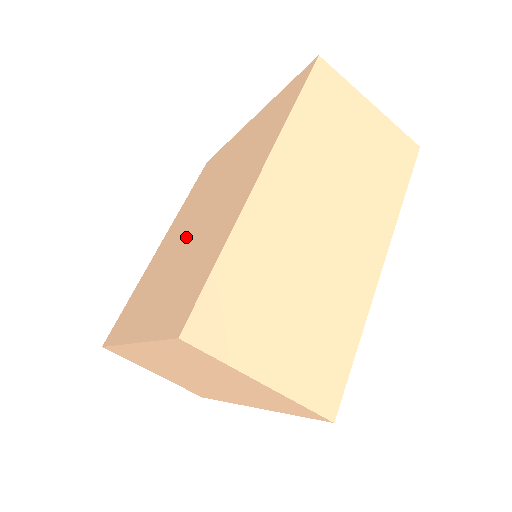
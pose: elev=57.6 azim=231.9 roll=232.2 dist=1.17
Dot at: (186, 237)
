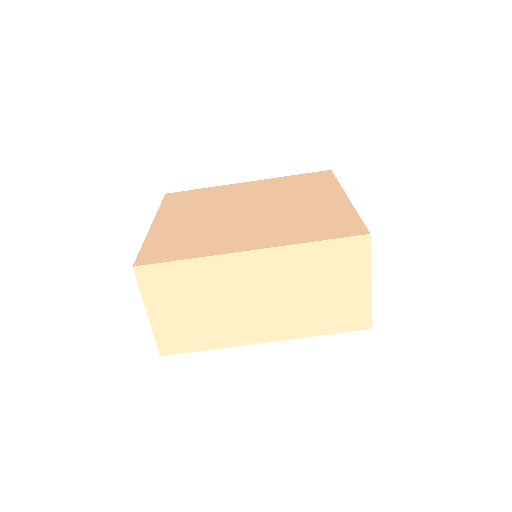
Dot at: (232, 211)
